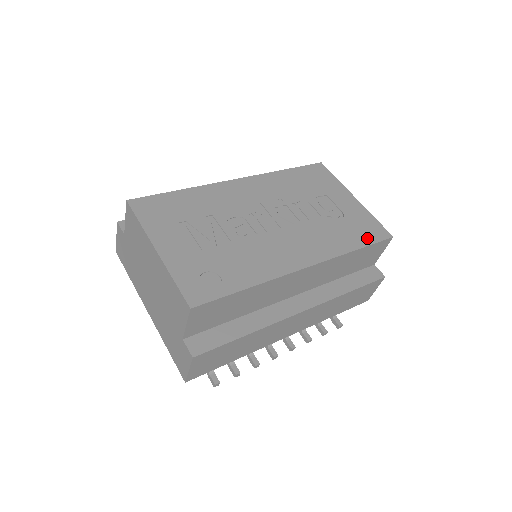
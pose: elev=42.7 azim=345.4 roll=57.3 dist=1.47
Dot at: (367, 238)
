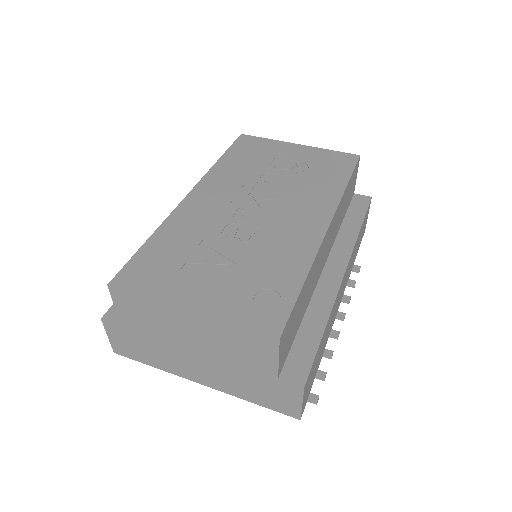
Dot at: (344, 170)
